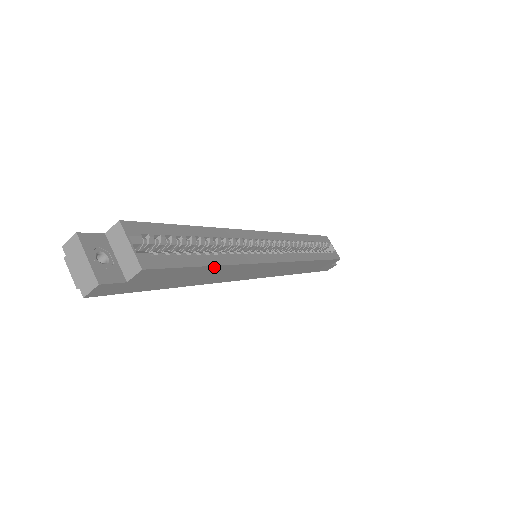
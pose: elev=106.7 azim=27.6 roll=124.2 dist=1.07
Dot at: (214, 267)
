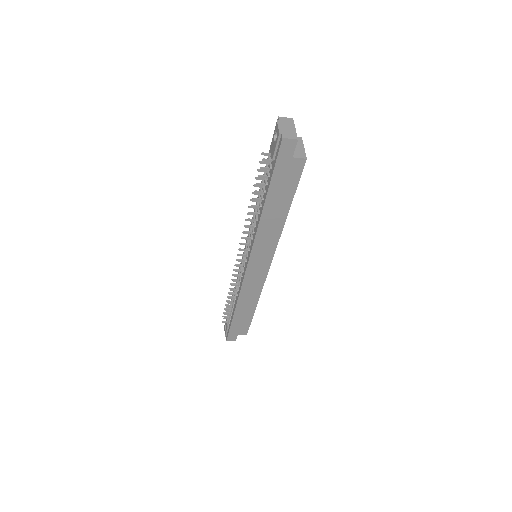
Dot at: (286, 212)
